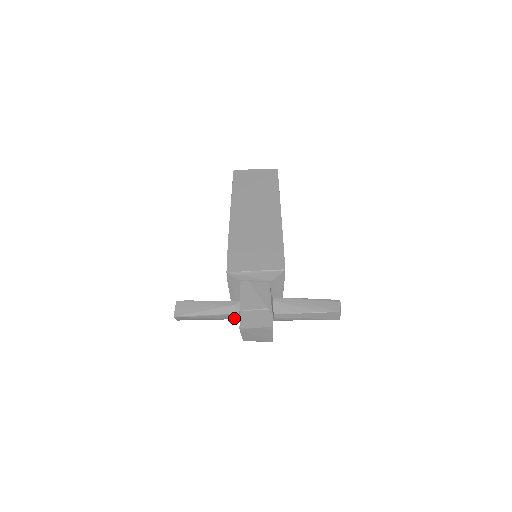
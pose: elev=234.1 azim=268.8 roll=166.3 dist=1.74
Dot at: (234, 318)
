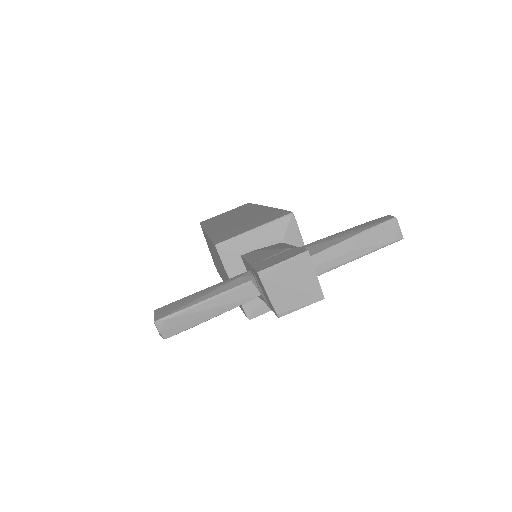
Dot at: (250, 297)
